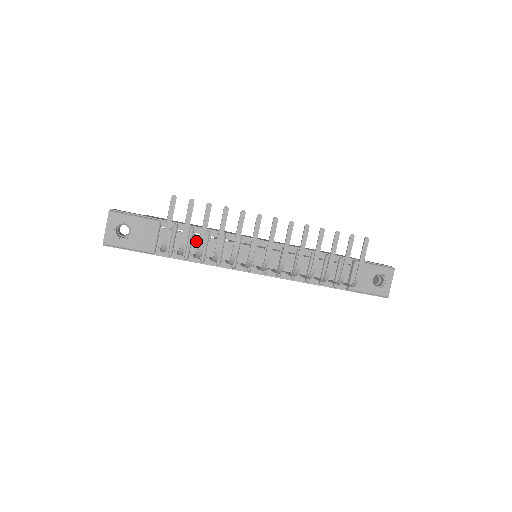
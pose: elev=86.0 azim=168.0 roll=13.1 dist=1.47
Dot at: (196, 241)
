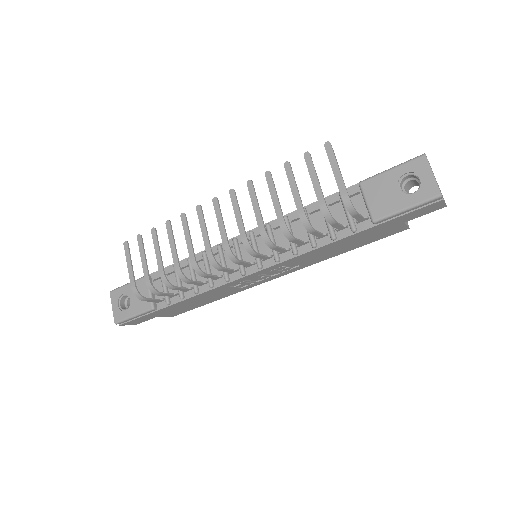
Dot at: occluded
